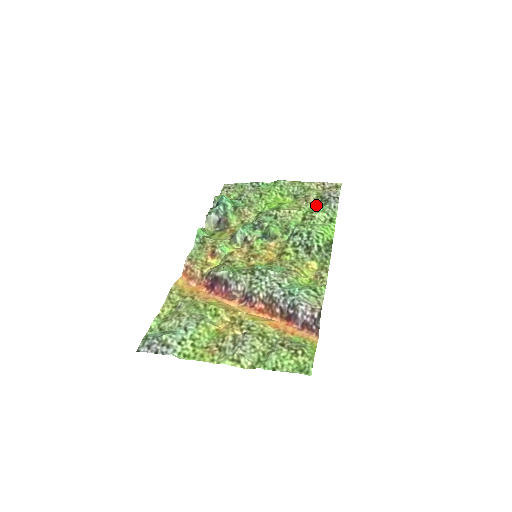
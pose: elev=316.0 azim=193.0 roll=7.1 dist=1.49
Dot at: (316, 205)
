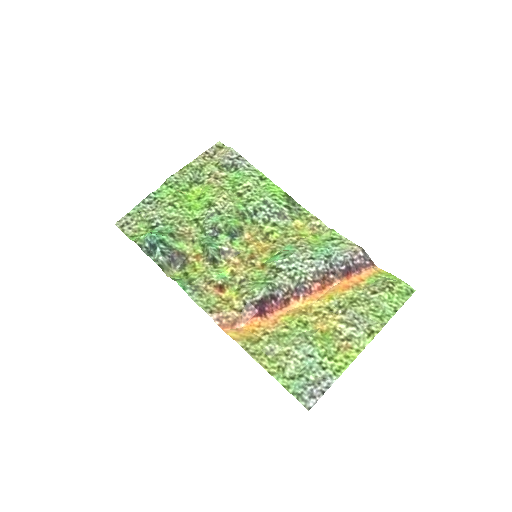
Dot at: (229, 176)
